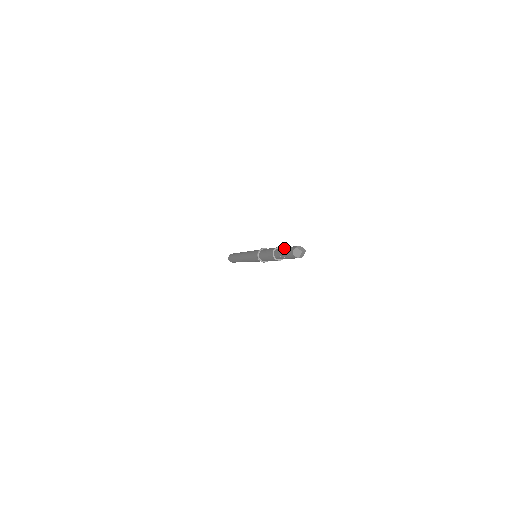
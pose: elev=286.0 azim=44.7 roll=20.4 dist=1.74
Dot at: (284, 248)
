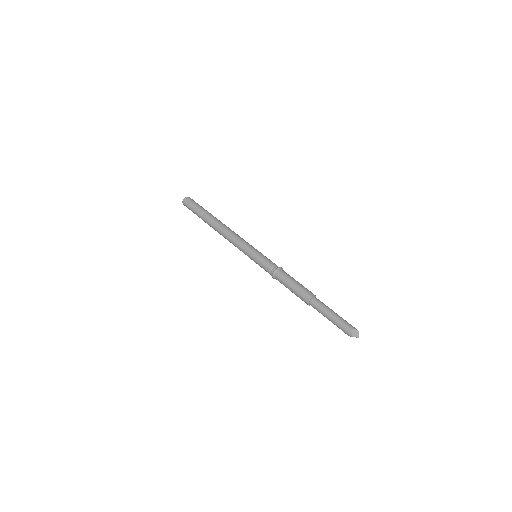
Dot at: (328, 317)
